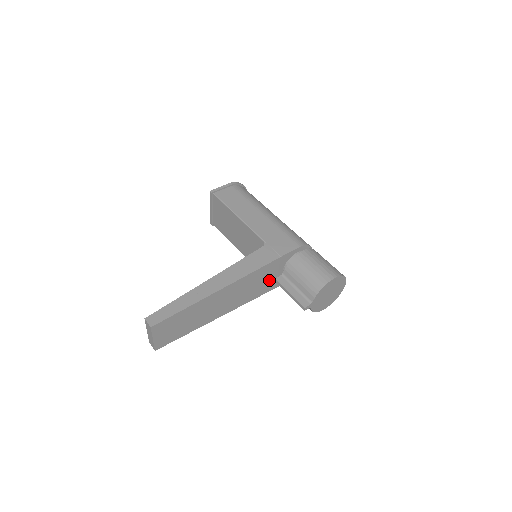
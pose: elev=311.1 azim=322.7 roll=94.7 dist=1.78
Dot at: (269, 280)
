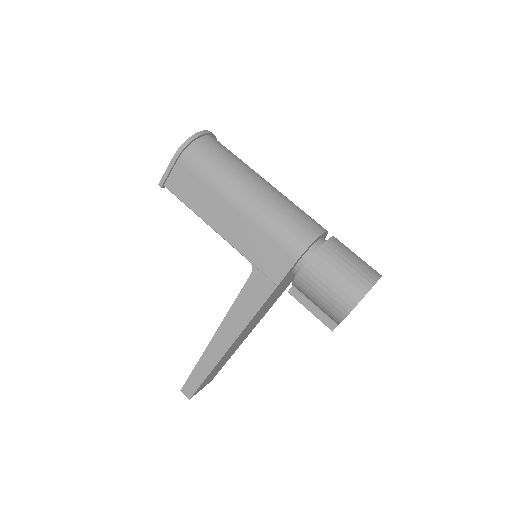
Dot at: (283, 287)
